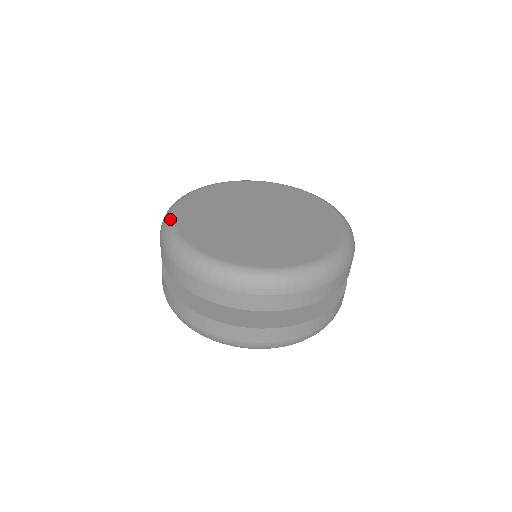
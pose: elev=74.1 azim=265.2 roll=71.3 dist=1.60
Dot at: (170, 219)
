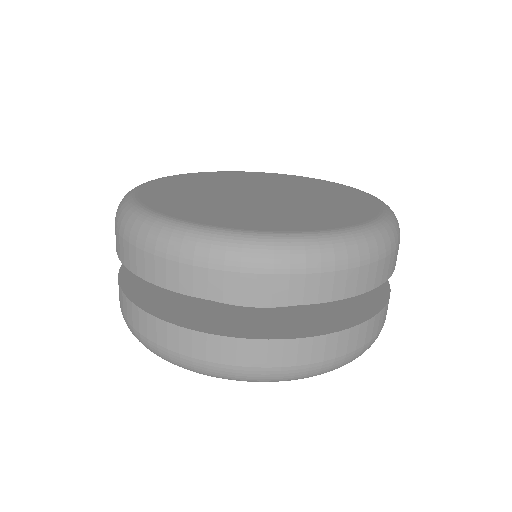
Dot at: (130, 193)
